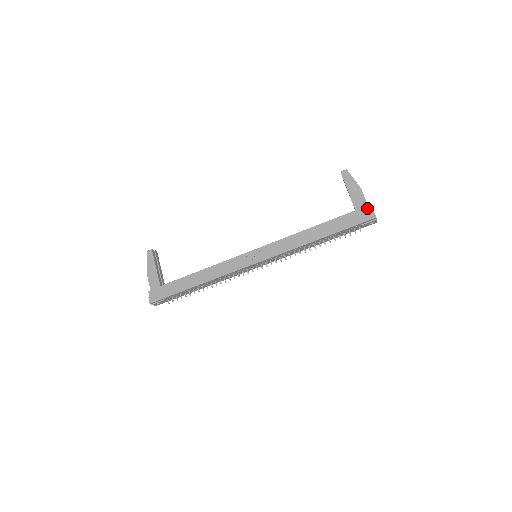
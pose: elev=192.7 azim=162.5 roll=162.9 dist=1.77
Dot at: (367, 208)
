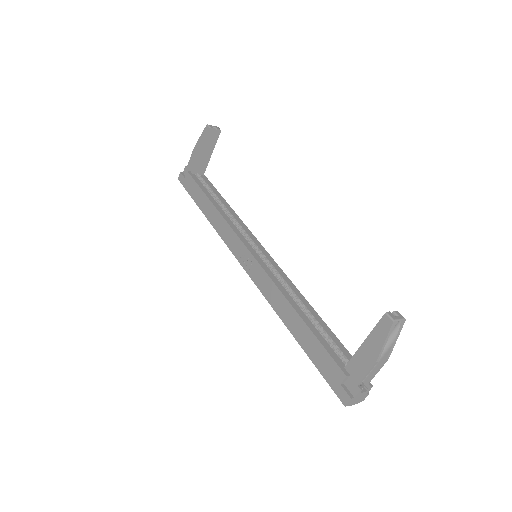
Dot at: (354, 385)
